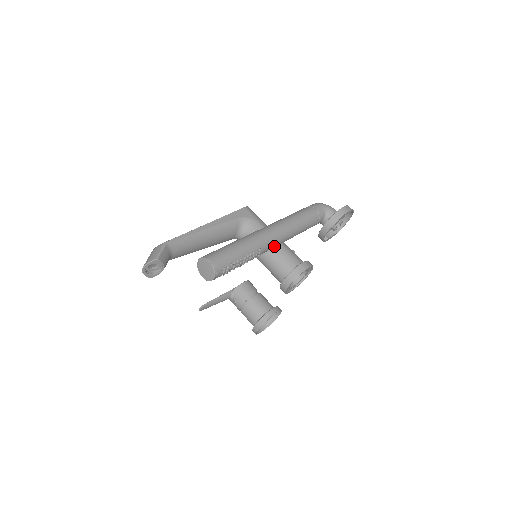
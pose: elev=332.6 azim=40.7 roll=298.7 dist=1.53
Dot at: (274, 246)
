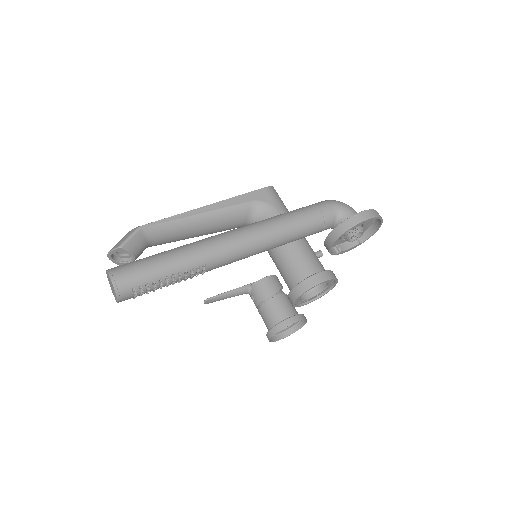
Dot at: (235, 260)
